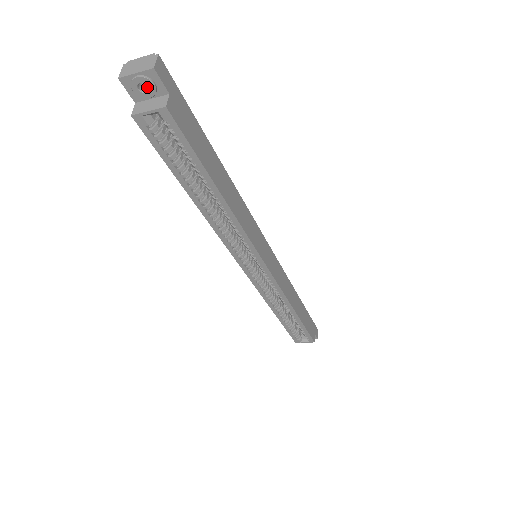
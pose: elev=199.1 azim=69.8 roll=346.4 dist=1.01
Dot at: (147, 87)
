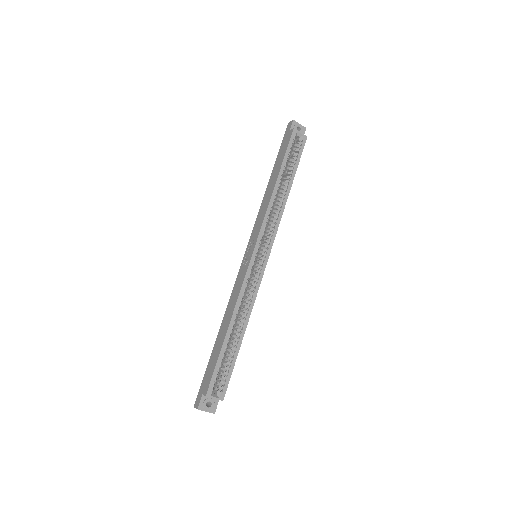
Dot at: occluded
